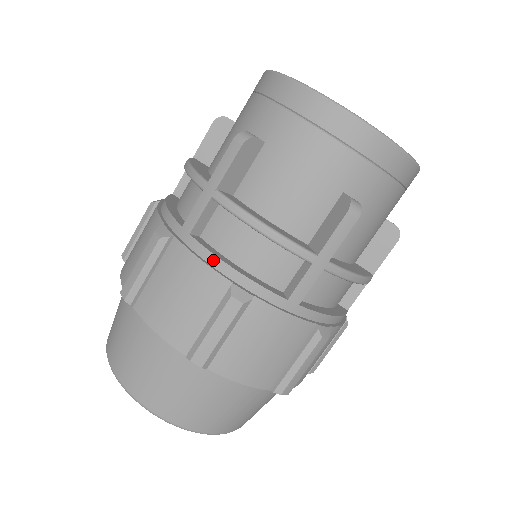
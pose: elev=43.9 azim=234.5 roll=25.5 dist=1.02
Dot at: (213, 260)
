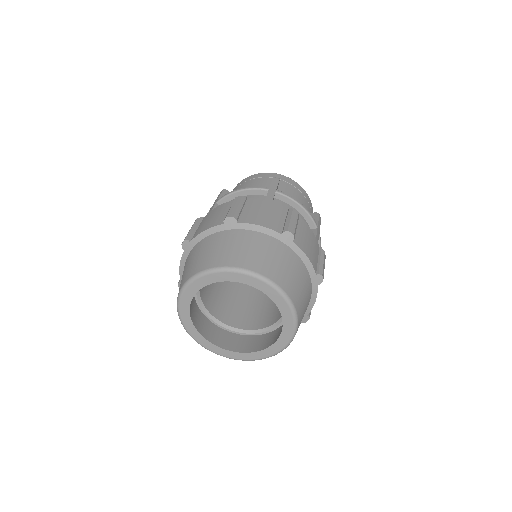
Dot at: occluded
